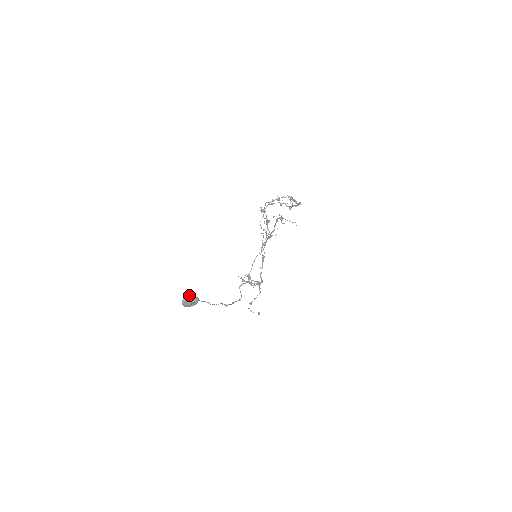
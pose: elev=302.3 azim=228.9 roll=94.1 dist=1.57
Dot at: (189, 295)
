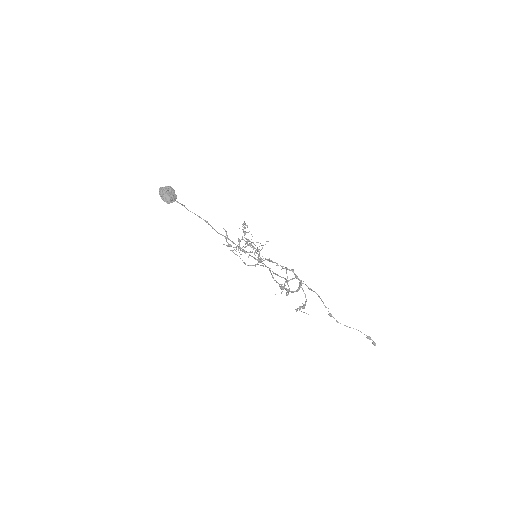
Dot at: (160, 189)
